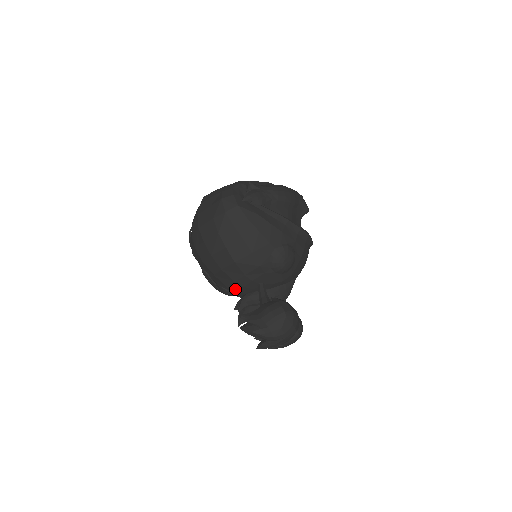
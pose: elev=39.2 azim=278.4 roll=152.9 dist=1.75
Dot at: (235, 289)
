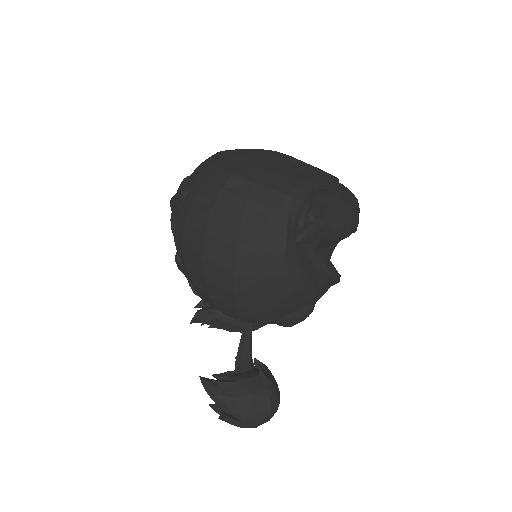
Dot at: (212, 306)
